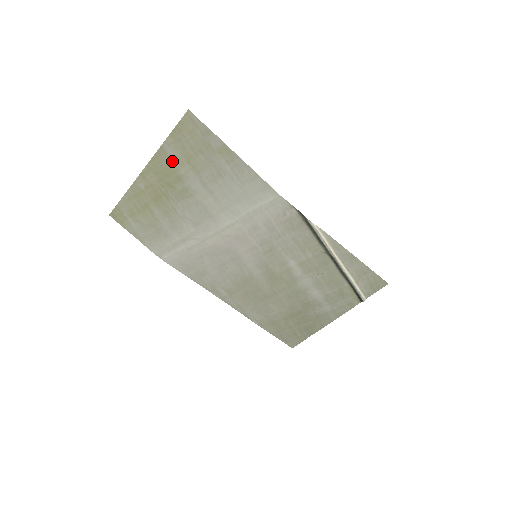
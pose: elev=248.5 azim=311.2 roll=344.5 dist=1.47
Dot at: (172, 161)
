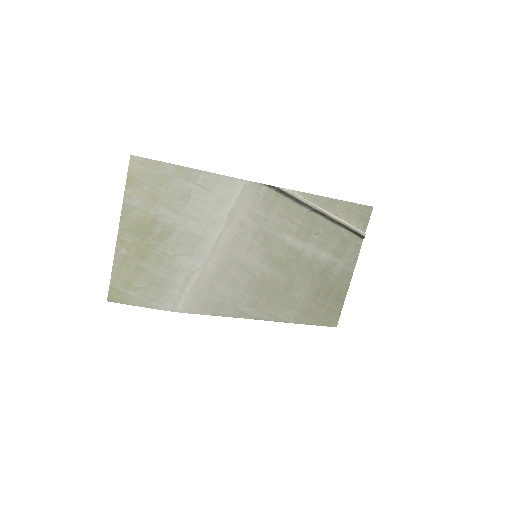
Dot at: (139, 210)
